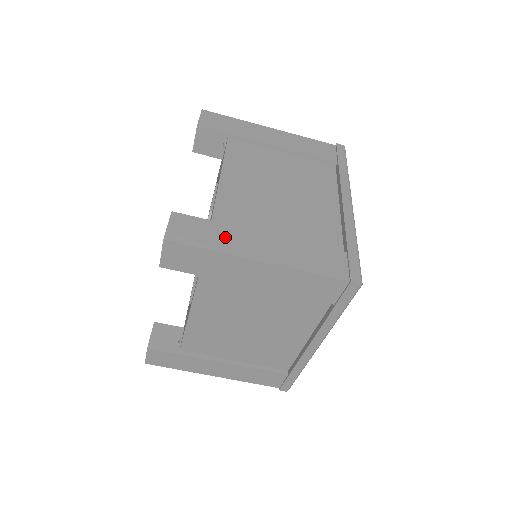
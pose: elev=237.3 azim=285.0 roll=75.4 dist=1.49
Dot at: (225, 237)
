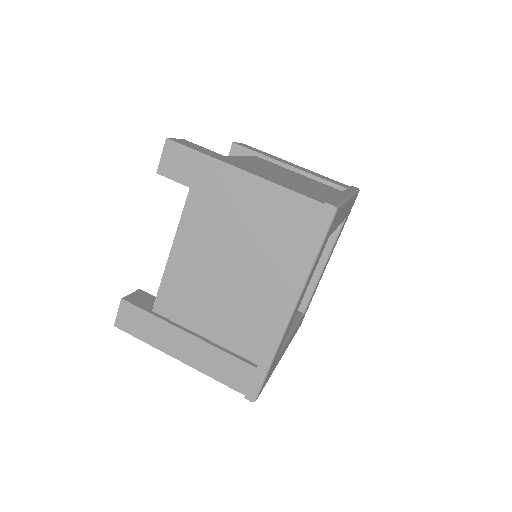
Dot at: (220, 157)
